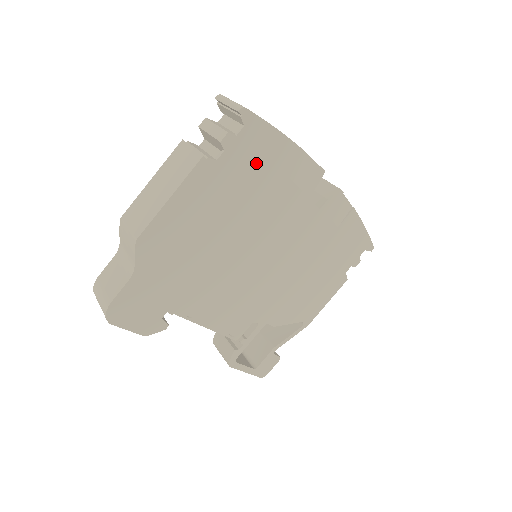
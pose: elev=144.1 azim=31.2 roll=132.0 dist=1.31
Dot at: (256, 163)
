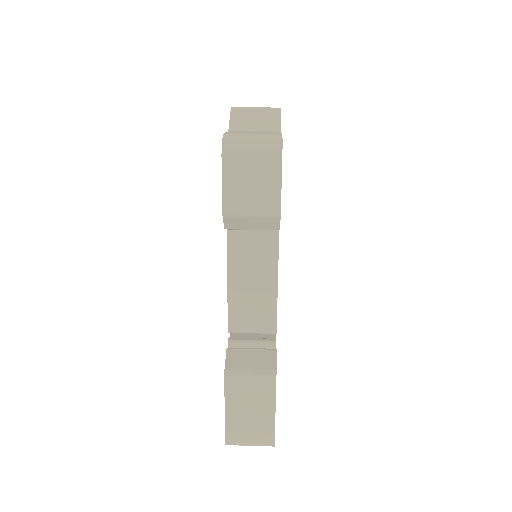
Dot at: occluded
